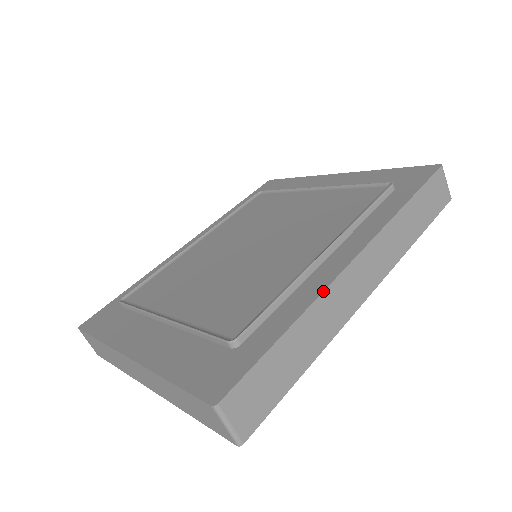
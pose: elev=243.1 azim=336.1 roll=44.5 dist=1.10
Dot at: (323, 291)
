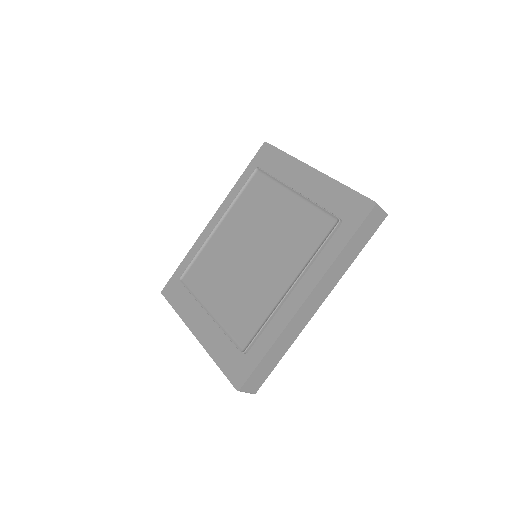
Dot at: (287, 325)
